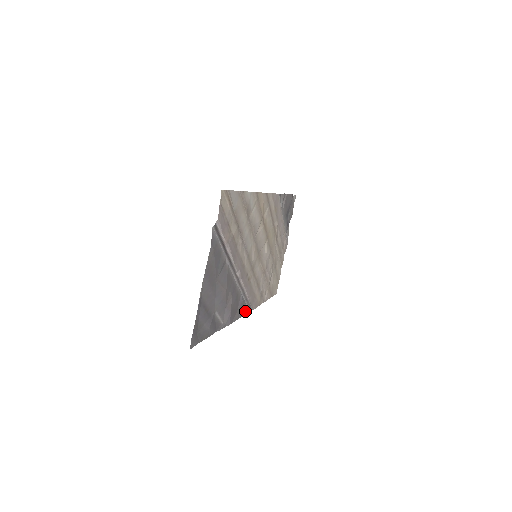
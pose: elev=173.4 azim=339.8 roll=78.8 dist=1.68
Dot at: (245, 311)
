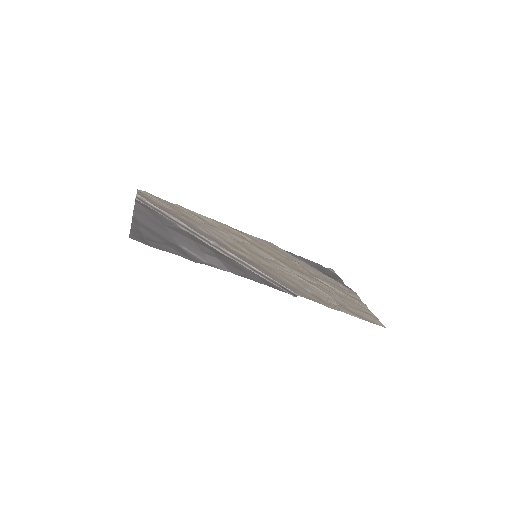
Dot at: (276, 288)
